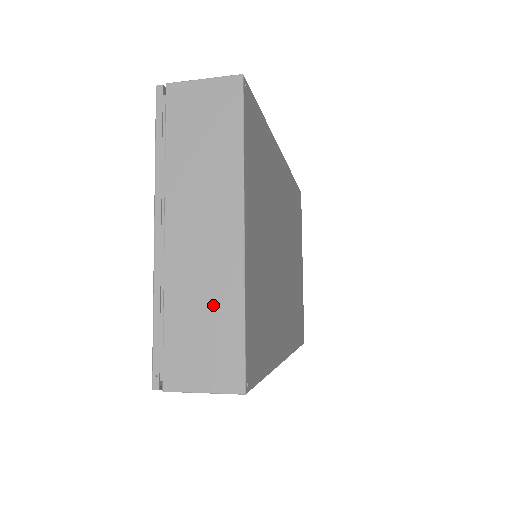
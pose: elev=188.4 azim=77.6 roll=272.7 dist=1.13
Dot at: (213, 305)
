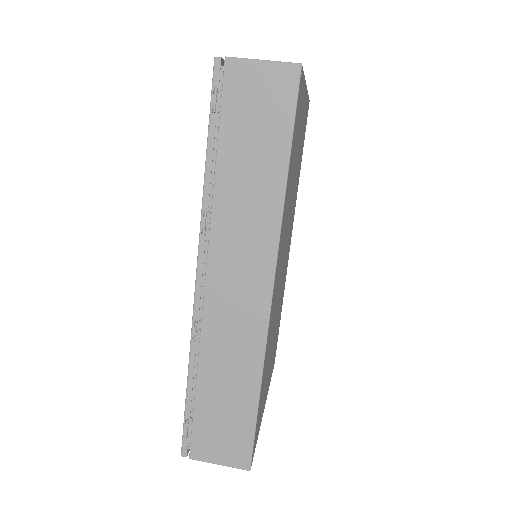
Dot at: occluded
